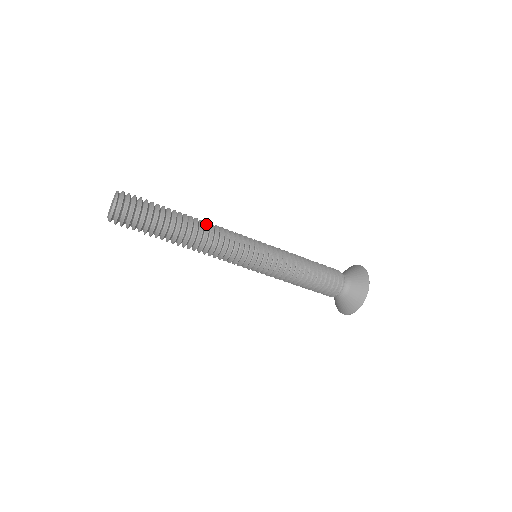
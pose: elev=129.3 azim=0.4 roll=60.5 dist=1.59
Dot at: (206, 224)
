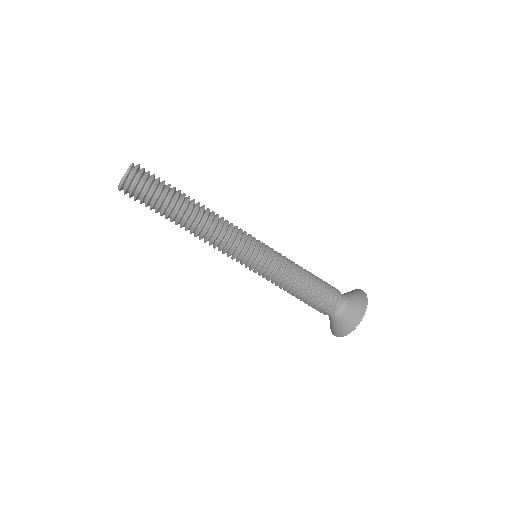
Dot at: (211, 212)
